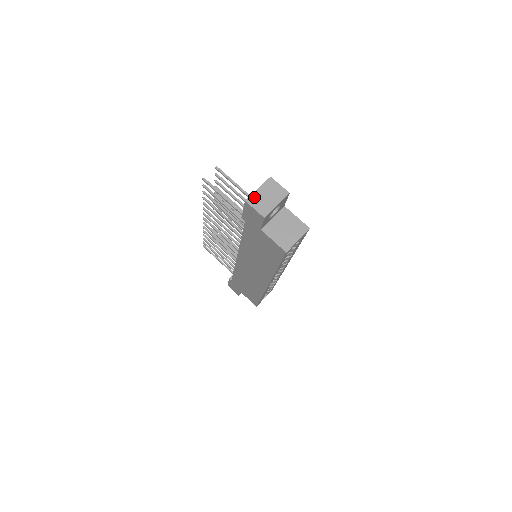
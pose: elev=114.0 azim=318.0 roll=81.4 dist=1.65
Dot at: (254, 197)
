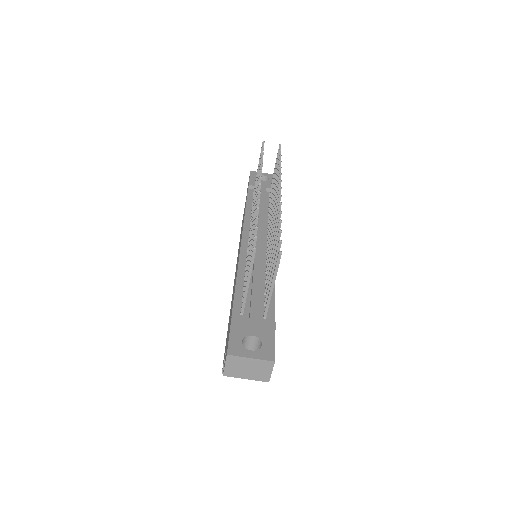
Dot at: (238, 359)
